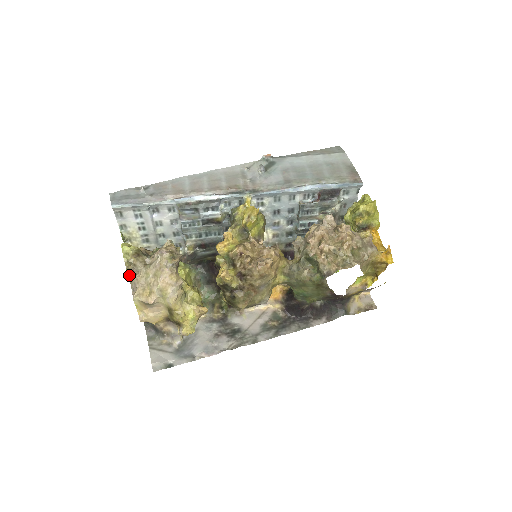
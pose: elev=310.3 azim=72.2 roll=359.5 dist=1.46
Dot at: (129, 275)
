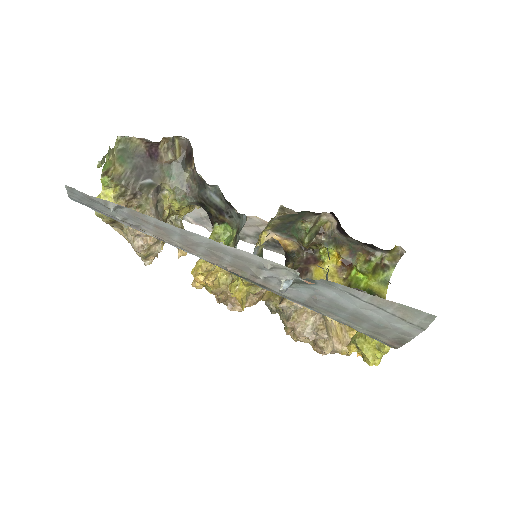
Dot at: occluded
